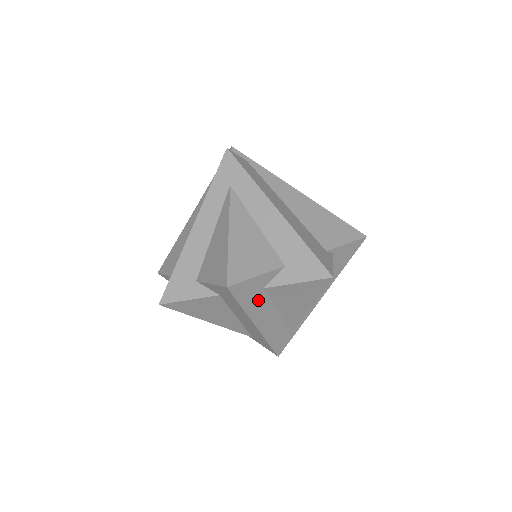
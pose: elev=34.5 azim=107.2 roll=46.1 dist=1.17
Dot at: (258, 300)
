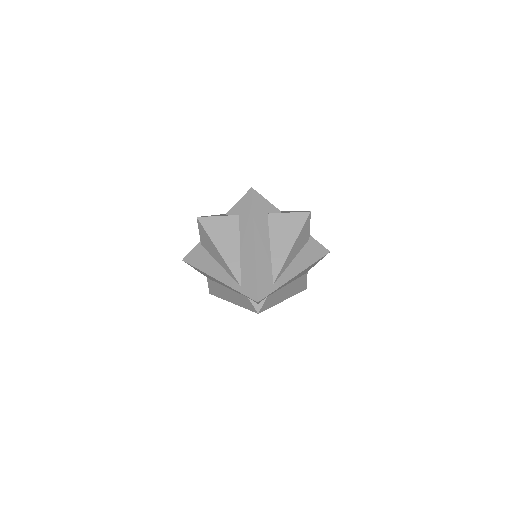
Dot at: (262, 220)
